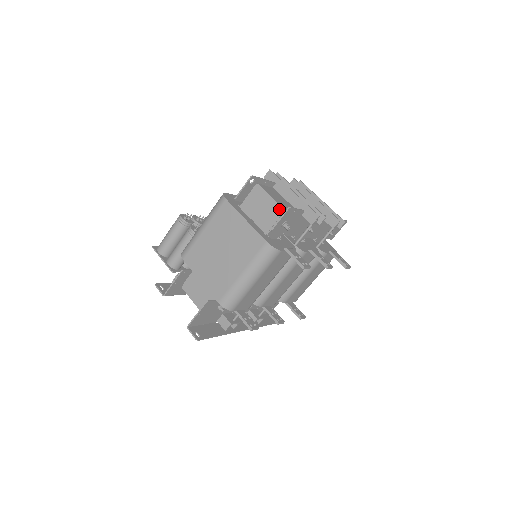
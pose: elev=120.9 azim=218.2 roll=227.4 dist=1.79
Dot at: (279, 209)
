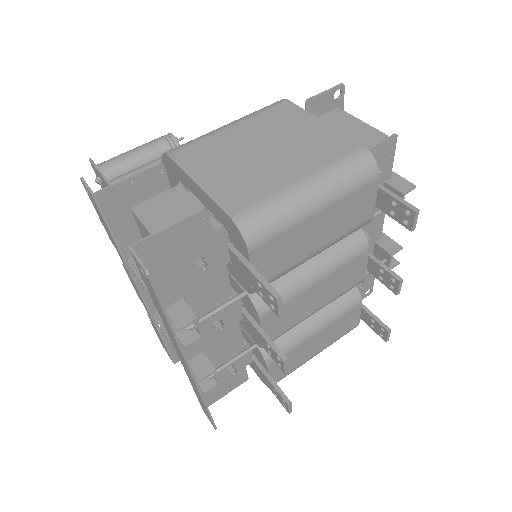
Dot at: (377, 133)
